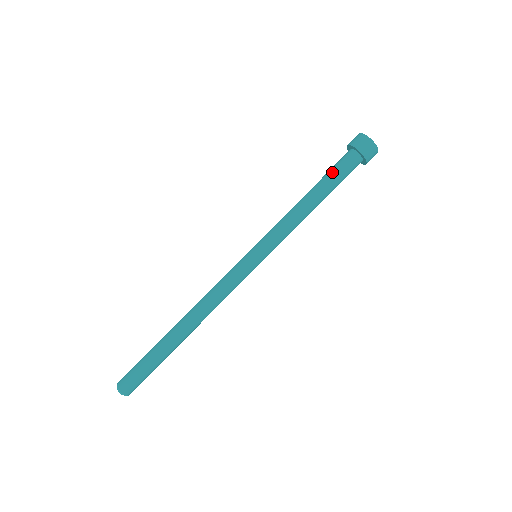
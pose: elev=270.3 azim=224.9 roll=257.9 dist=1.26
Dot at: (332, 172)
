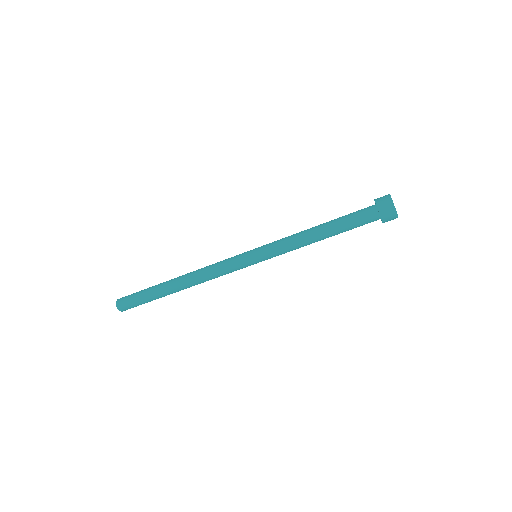
Dot at: (350, 225)
